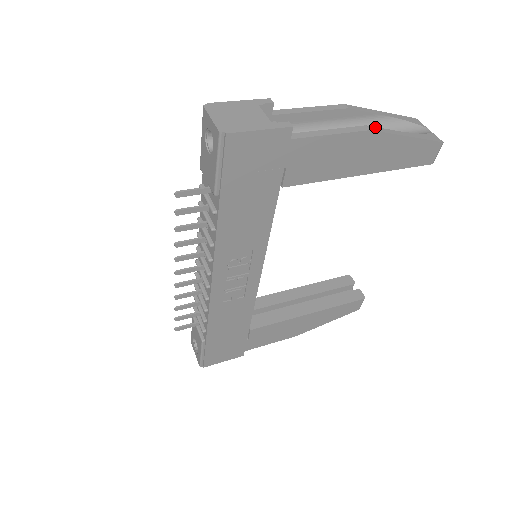
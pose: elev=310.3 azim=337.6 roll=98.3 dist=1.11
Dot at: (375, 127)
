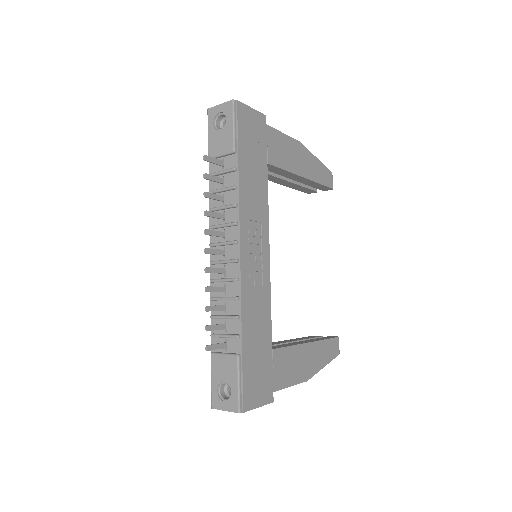
Dot at: occluded
